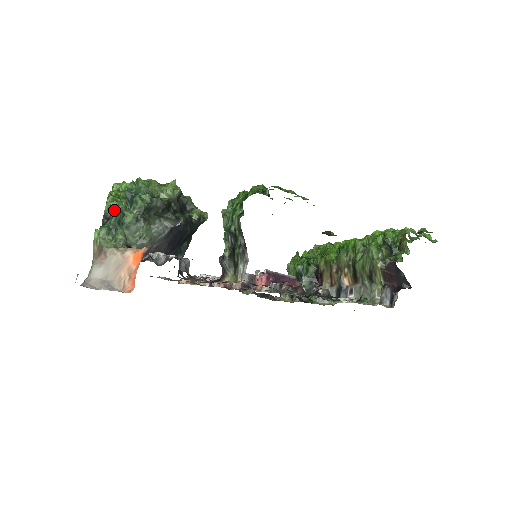
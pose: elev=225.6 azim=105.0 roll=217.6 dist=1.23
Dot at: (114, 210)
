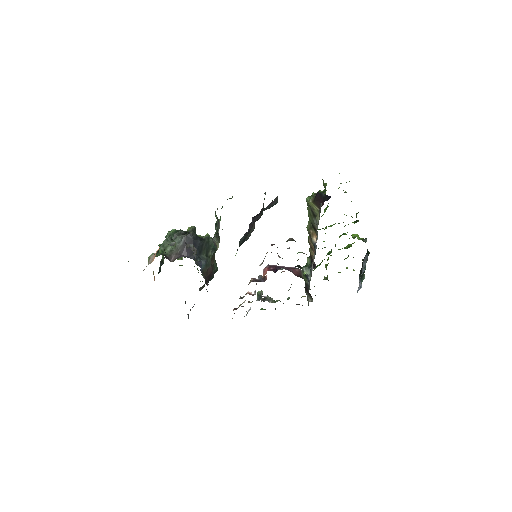
Dot at: occluded
